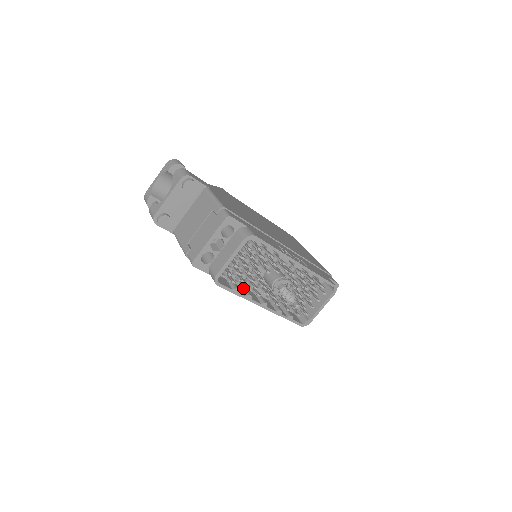
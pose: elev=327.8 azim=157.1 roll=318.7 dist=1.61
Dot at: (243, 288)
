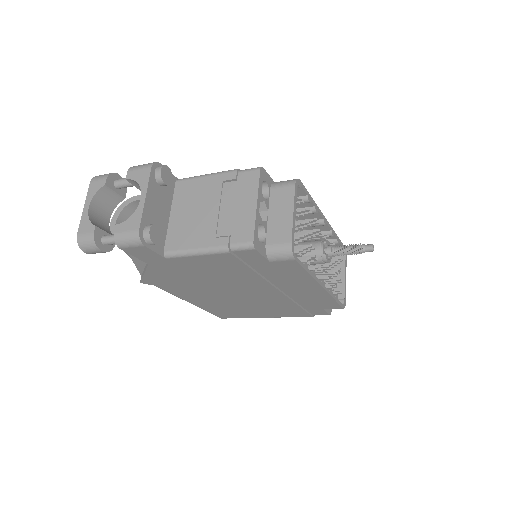
Dot at: (307, 262)
